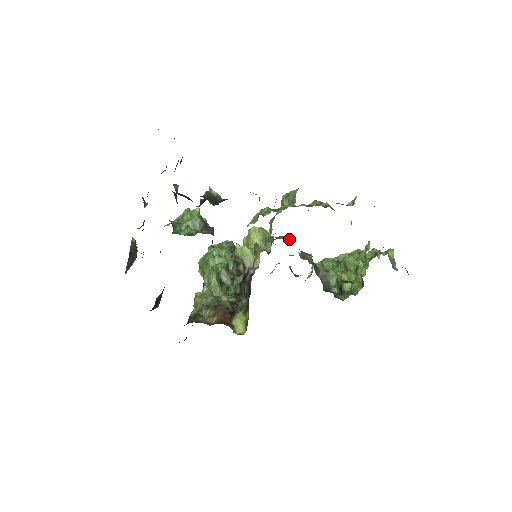
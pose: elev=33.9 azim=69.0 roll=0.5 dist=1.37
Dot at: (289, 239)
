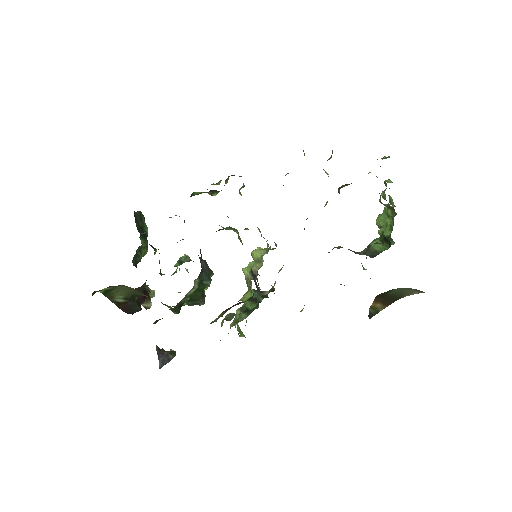
Dot at: occluded
